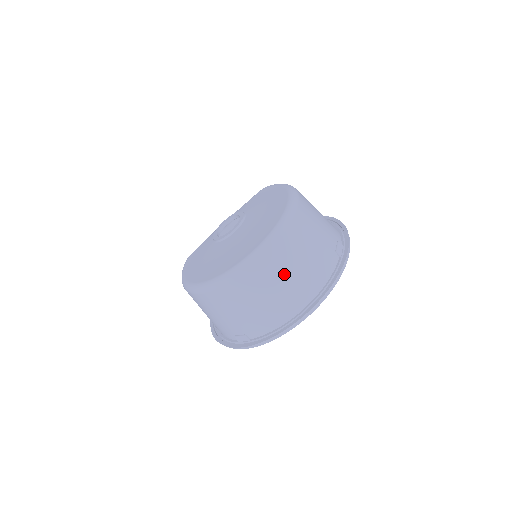
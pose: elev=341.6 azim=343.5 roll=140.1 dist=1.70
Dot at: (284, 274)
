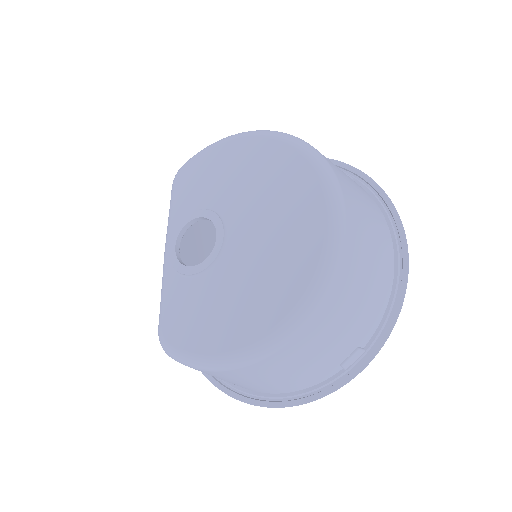
Dot at: (366, 220)
